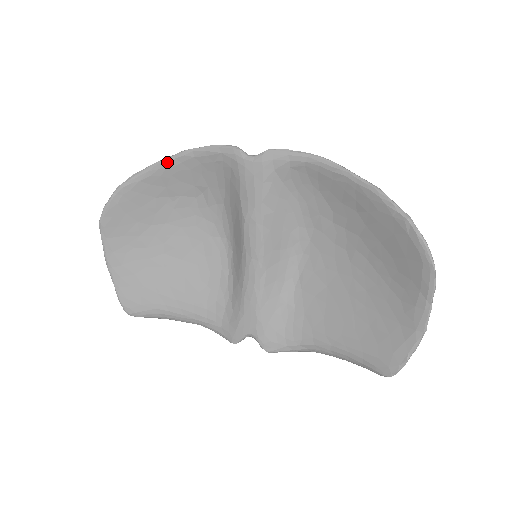
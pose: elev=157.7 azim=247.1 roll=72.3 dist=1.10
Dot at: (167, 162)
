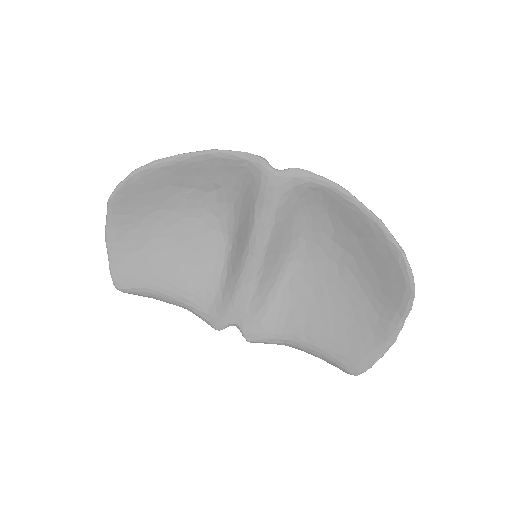
Dot at: (192, 156)
